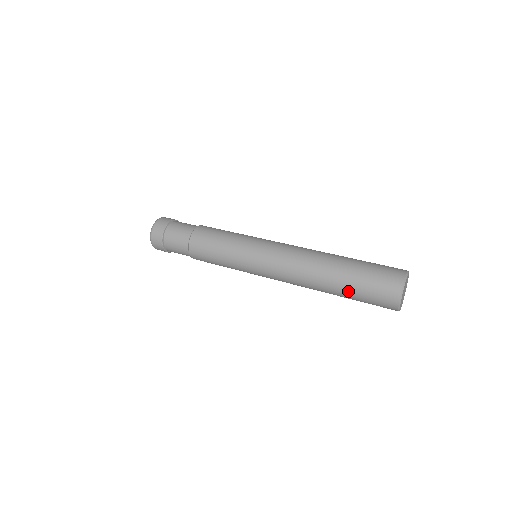
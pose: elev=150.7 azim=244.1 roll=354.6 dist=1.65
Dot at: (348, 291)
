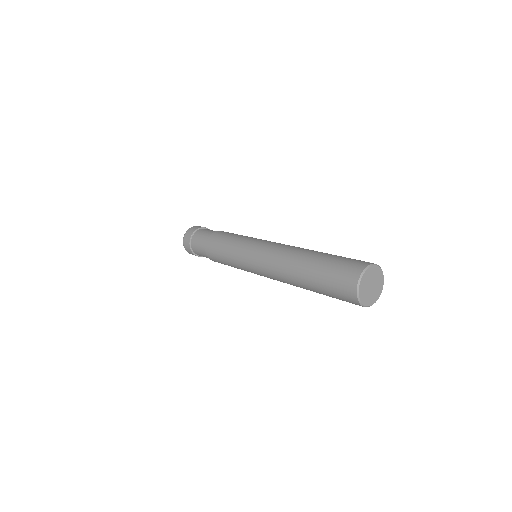
Dot at: (315, 274)
